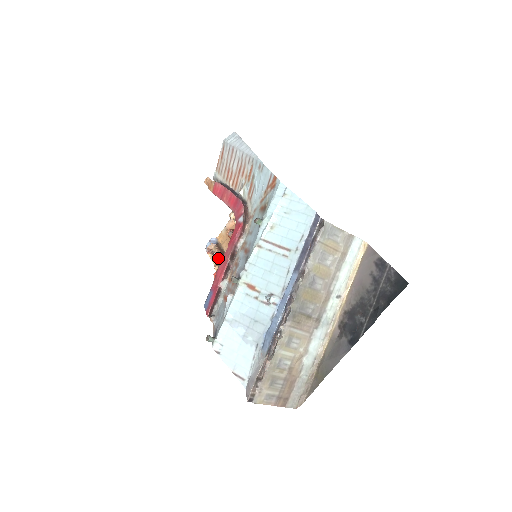
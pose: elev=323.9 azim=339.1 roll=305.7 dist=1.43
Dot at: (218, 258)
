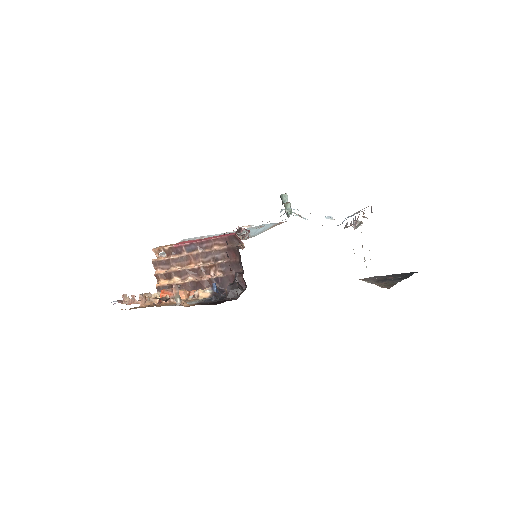
Dot at: (149, 296)
